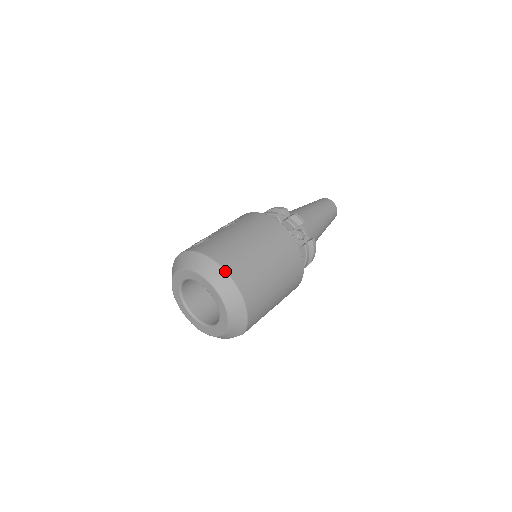
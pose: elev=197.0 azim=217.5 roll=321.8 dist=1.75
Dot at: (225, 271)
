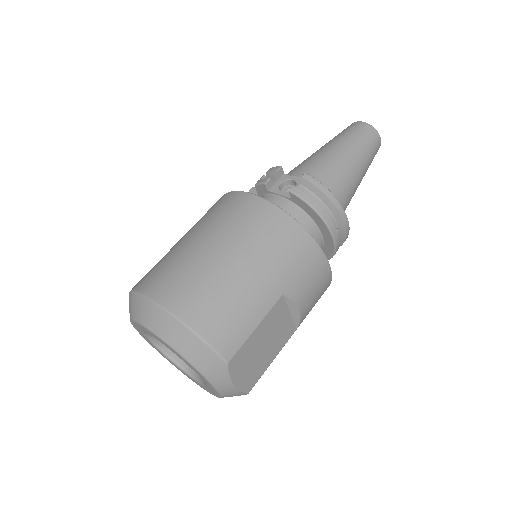
Dot at: (137, 293)
